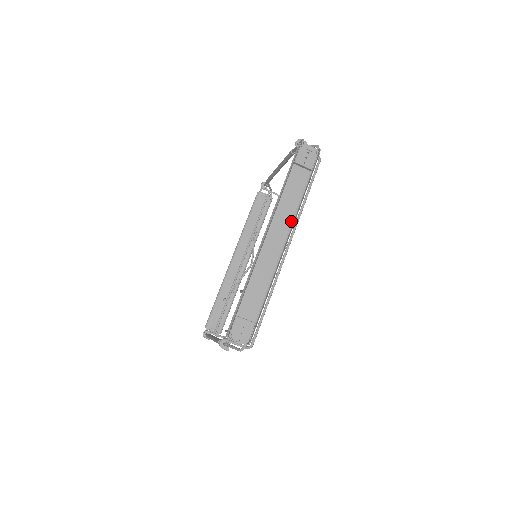
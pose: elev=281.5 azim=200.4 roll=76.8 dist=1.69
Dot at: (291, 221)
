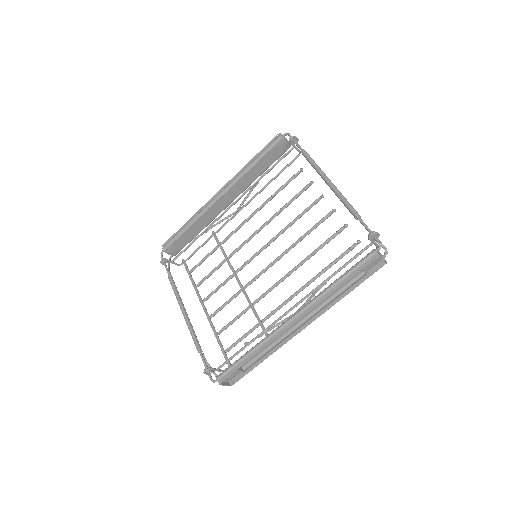
Dot at: (318, 306)
